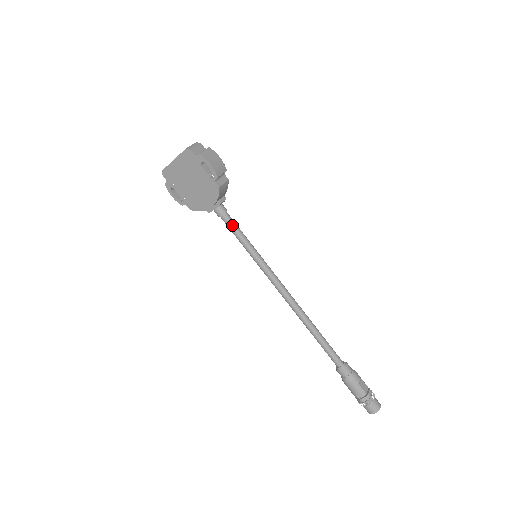
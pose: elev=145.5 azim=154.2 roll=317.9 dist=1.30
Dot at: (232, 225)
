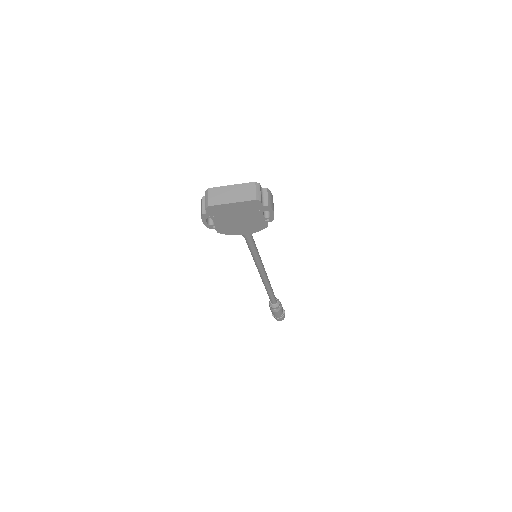
Dot at: (252, 242)
